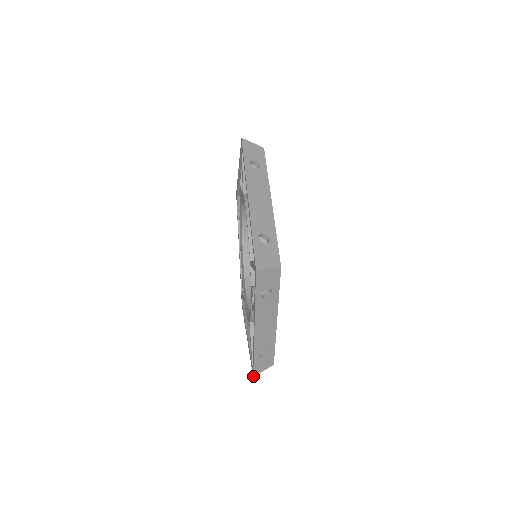
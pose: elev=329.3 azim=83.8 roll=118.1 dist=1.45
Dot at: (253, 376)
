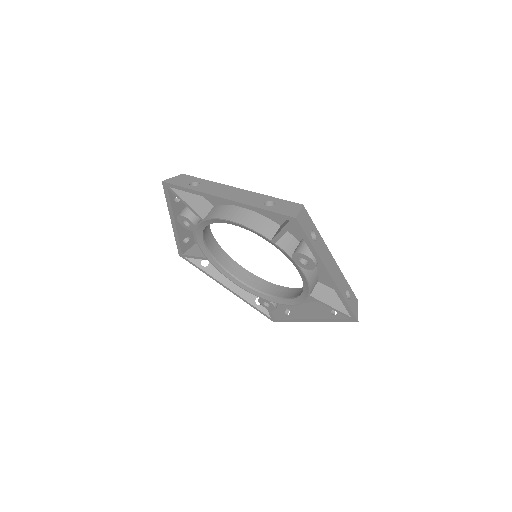
Dot at: occluded
